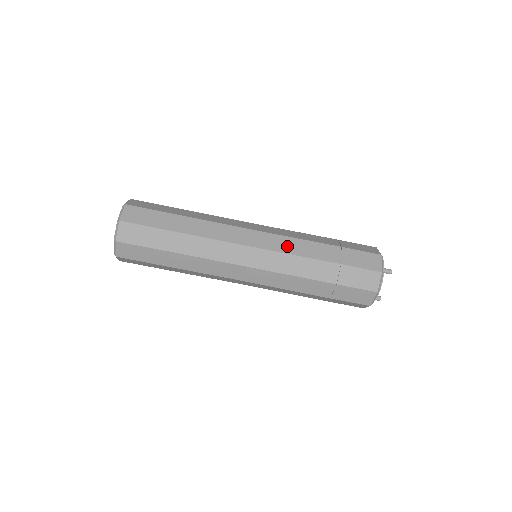
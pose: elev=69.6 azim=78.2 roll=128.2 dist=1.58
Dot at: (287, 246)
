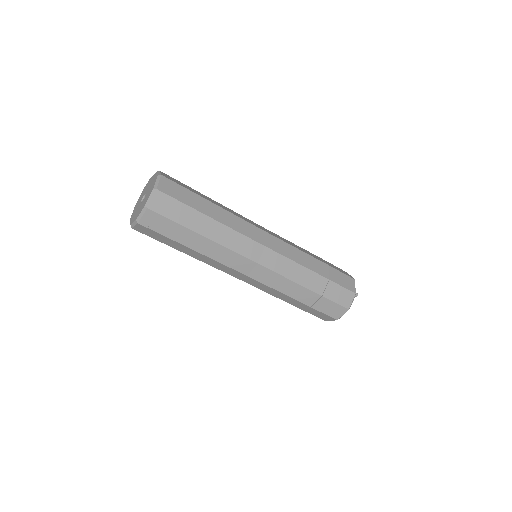
Dot at: (292, 254)
